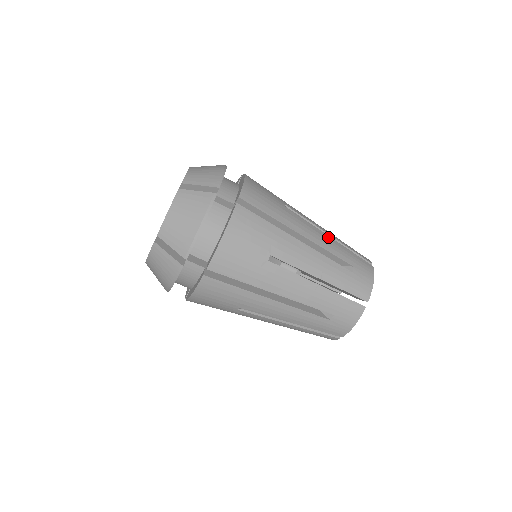
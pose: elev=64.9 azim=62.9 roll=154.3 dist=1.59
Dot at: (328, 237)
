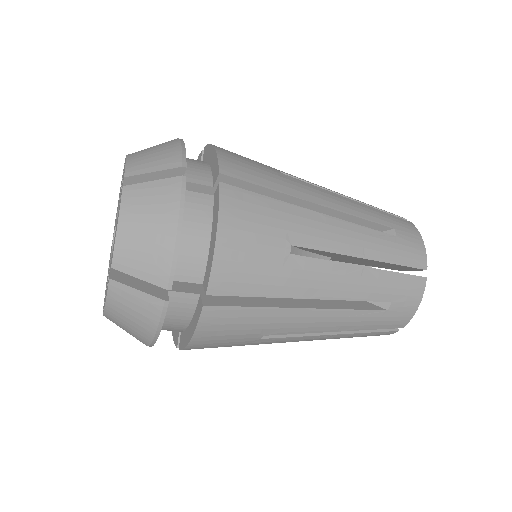
Dot at: (360, 271)
